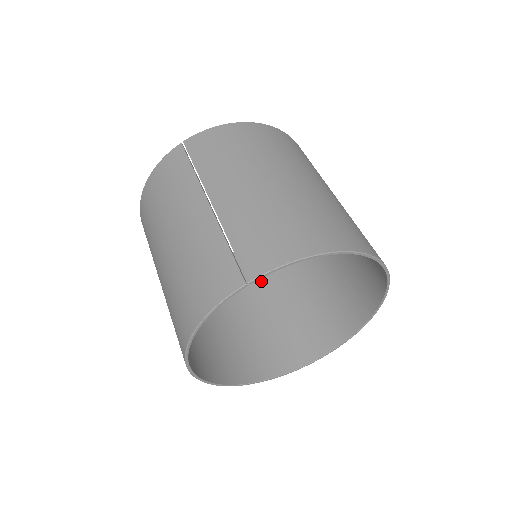
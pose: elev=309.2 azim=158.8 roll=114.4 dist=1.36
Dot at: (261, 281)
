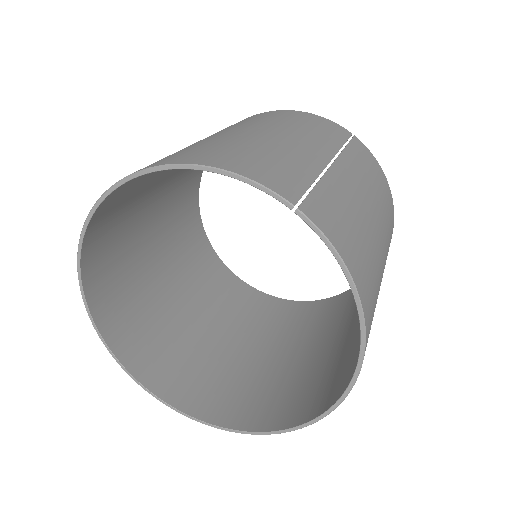
Dot at: (200, 289)
